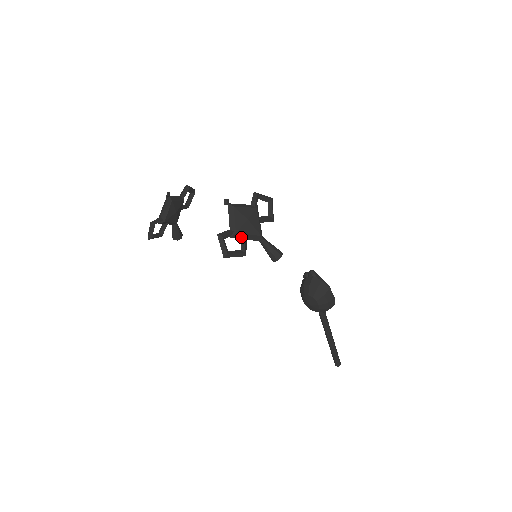
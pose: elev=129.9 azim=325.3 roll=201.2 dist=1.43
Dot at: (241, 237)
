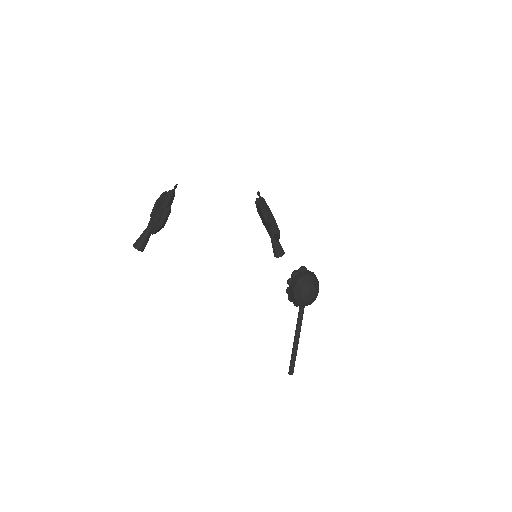
Dot at: occluded
